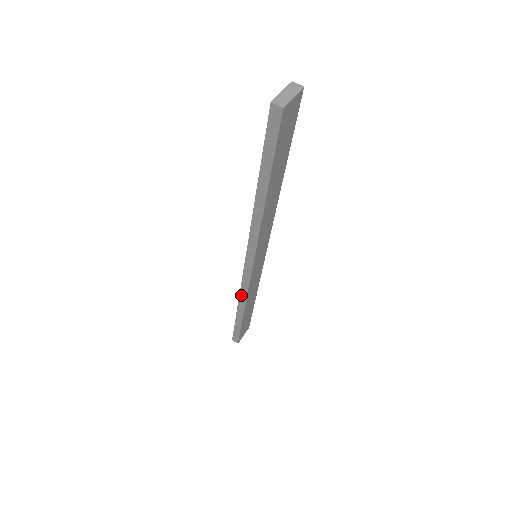
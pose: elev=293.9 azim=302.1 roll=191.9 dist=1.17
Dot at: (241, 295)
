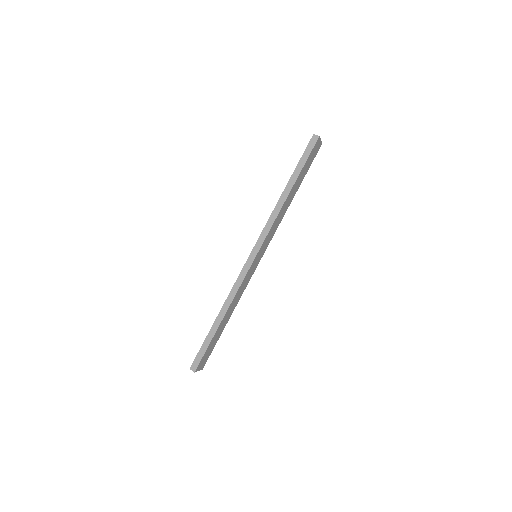
Dot at: (231, 293)
